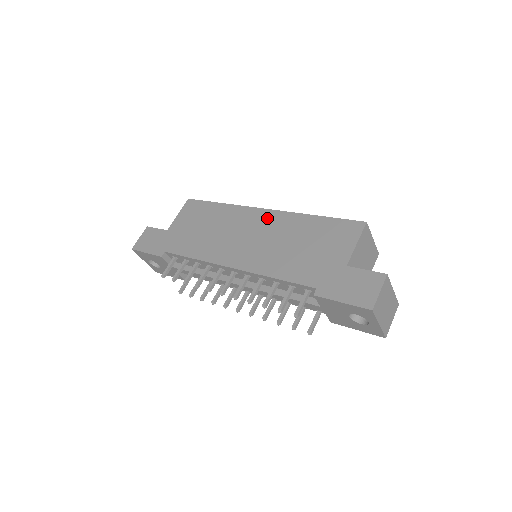
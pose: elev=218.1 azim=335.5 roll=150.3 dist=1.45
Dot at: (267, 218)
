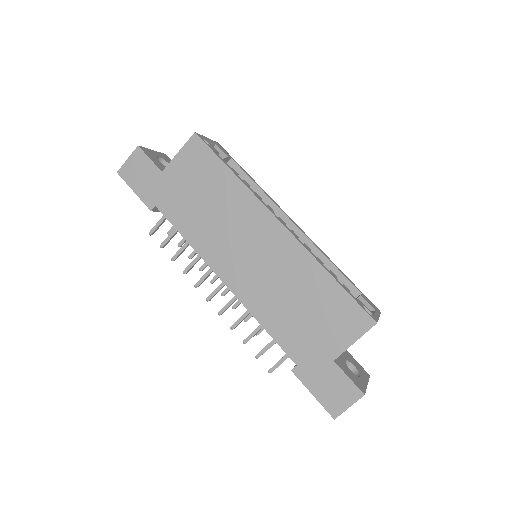
Dot at: (279, 240)
